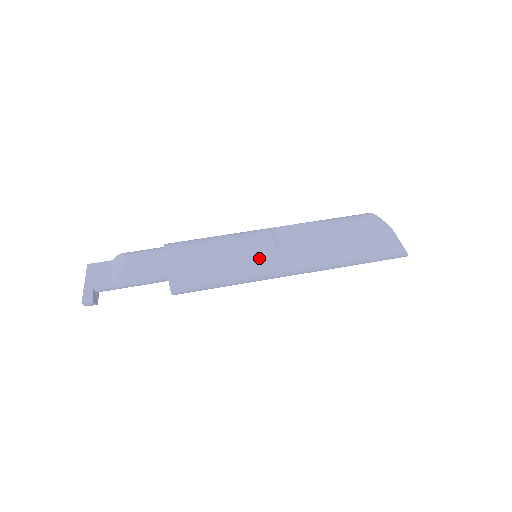
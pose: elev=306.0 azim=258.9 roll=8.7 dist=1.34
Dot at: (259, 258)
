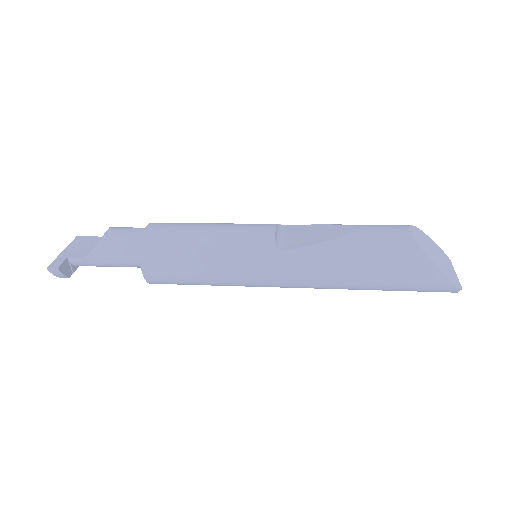
Dot at: (251, 252)
